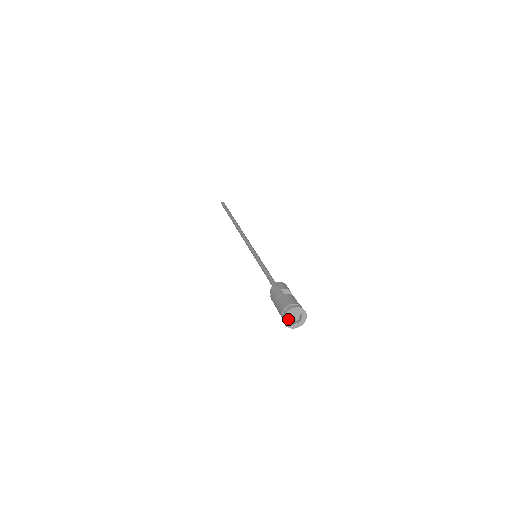
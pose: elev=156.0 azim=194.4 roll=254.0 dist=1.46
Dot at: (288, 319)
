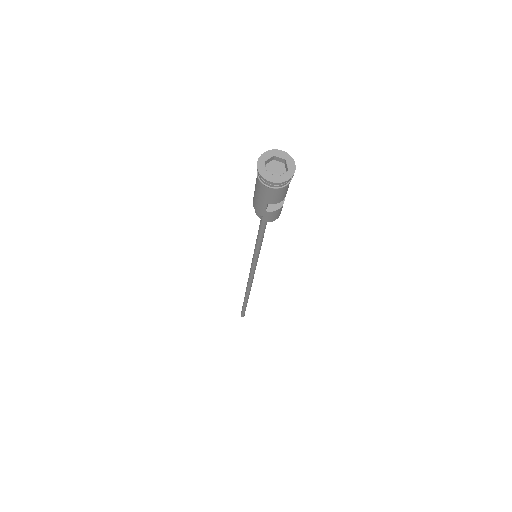
Dot at: (265, 168)
